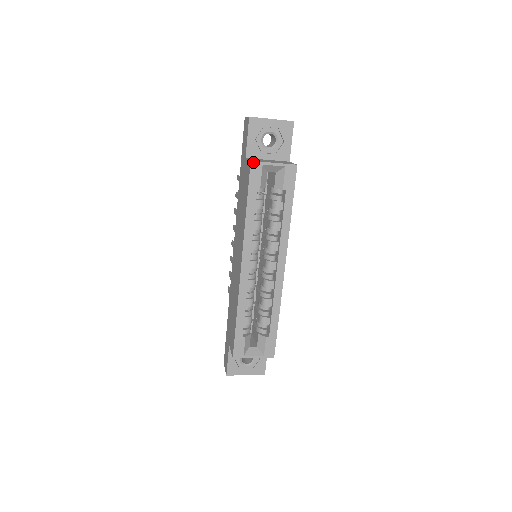
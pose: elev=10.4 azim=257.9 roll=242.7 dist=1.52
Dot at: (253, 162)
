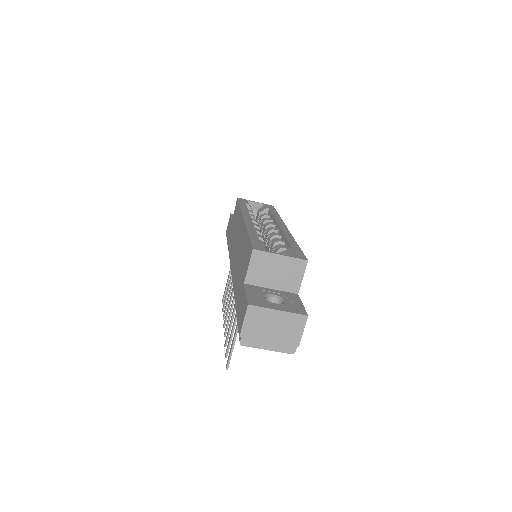
Dot at: (239, 198)
